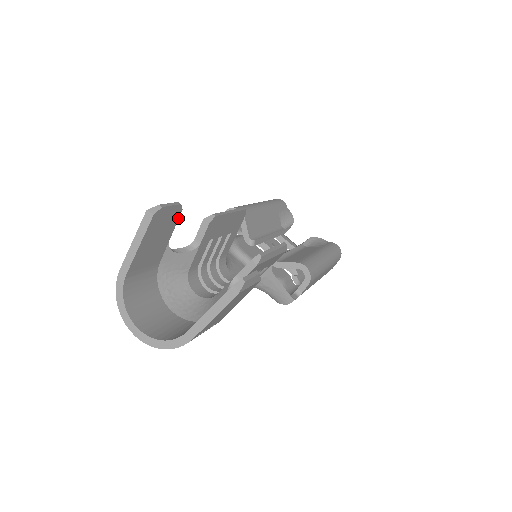
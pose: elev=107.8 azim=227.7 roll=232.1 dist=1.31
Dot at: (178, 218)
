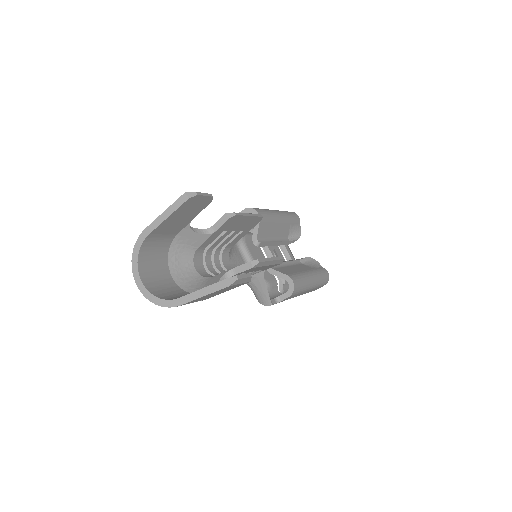
Dot at: (206, 206)
